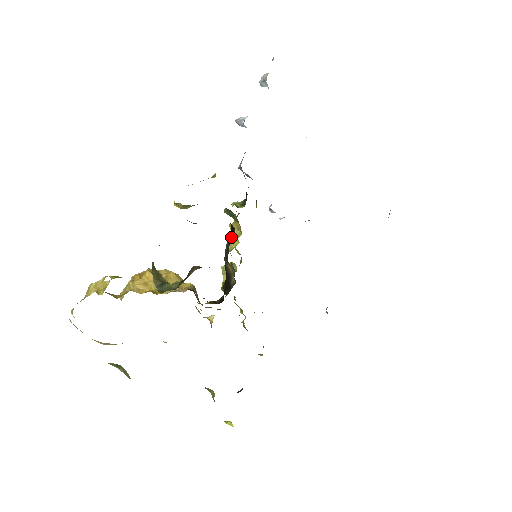
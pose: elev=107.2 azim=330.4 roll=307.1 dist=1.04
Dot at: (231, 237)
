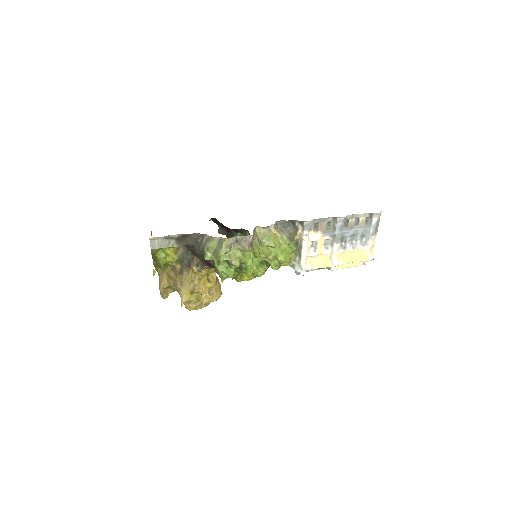
Dot at: occluded
